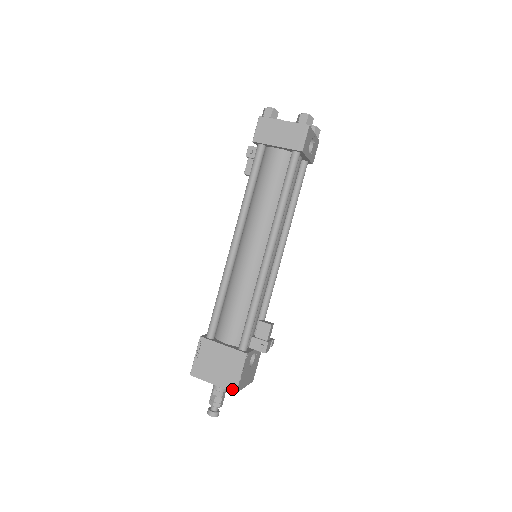
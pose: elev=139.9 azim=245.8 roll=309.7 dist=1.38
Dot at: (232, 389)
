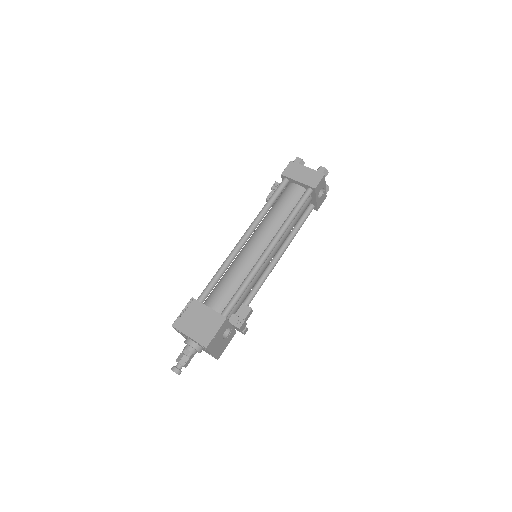
Dot at: (204, 344)
